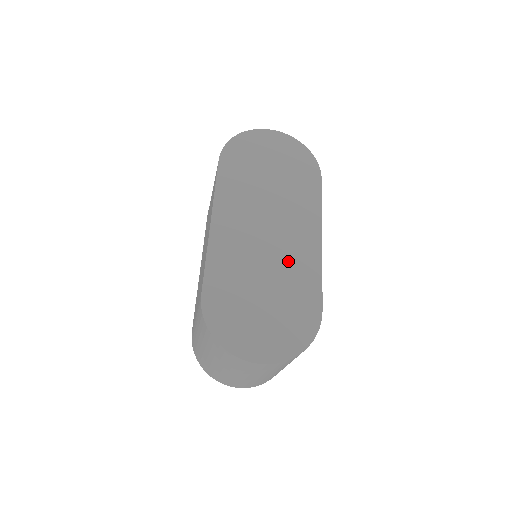
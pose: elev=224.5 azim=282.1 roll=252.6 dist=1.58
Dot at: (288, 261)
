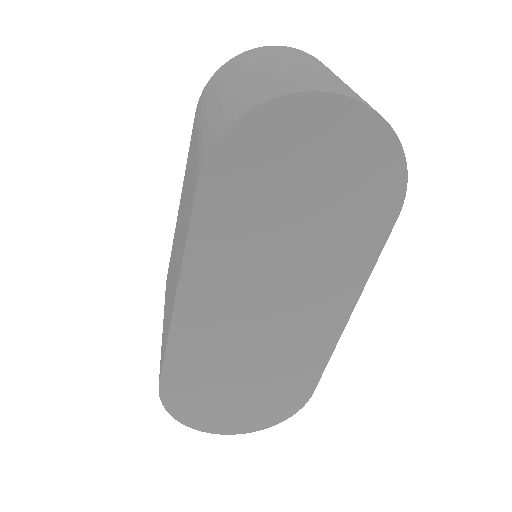
Dot at: (287, 345)
